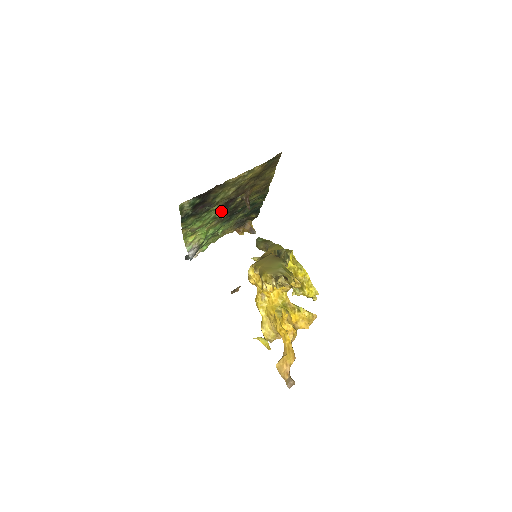
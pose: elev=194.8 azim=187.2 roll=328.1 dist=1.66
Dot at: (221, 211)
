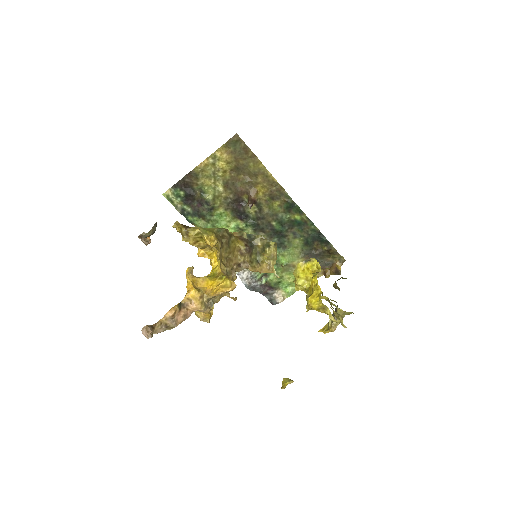
Dot at: (241, 220)
